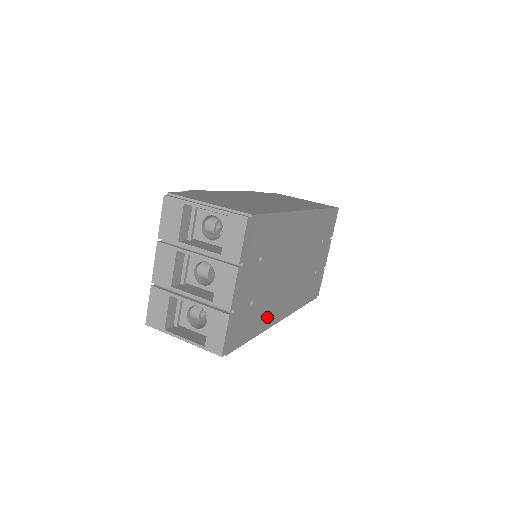
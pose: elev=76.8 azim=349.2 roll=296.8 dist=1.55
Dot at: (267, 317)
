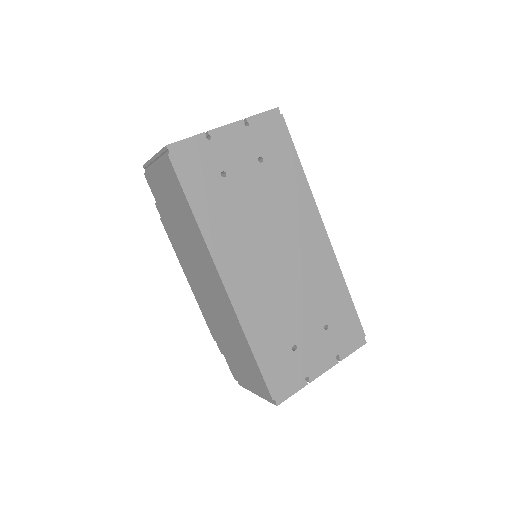
Dot at: (219, 233)
